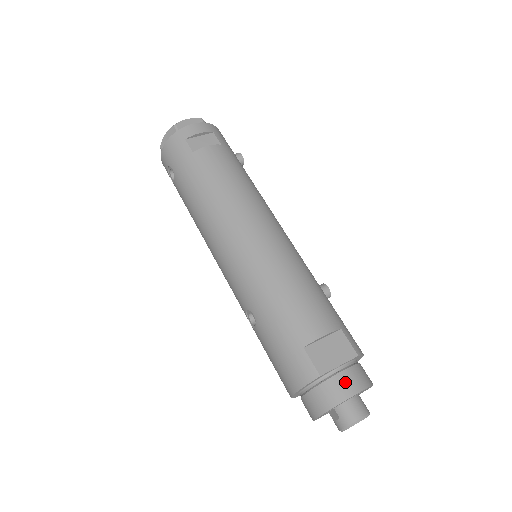
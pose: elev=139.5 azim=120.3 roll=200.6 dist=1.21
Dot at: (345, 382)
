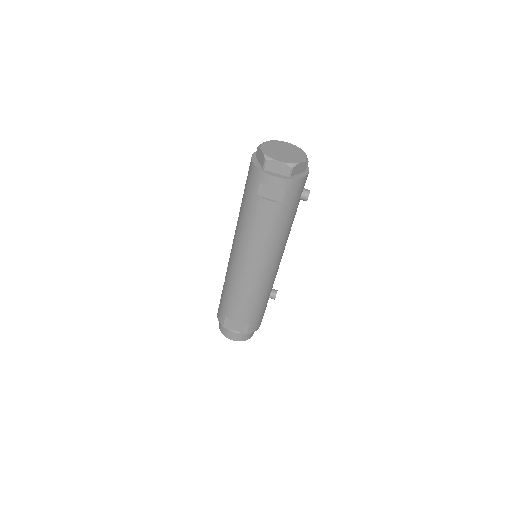
Dot at: (232, 335)
